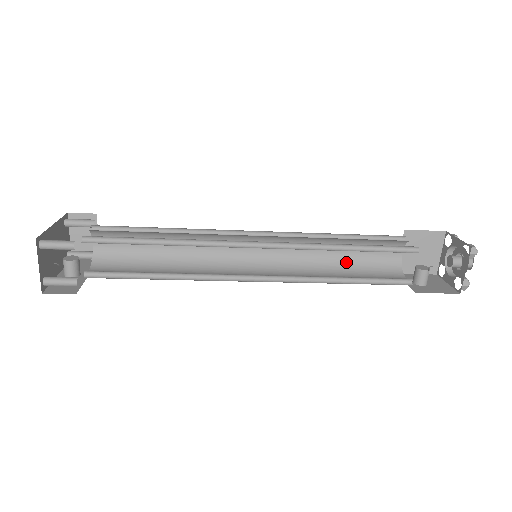
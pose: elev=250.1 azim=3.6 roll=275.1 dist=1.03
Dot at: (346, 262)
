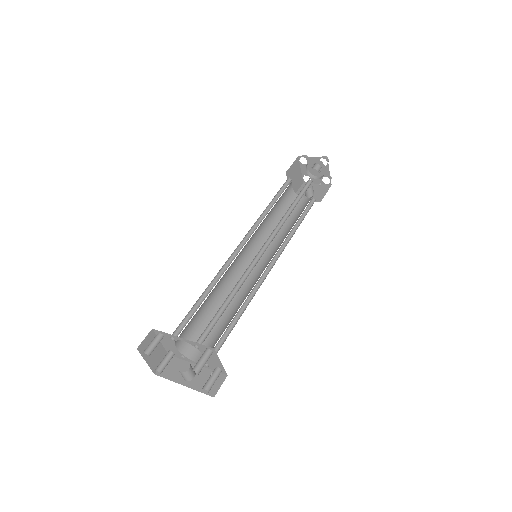
Dot at: (278, 216)
